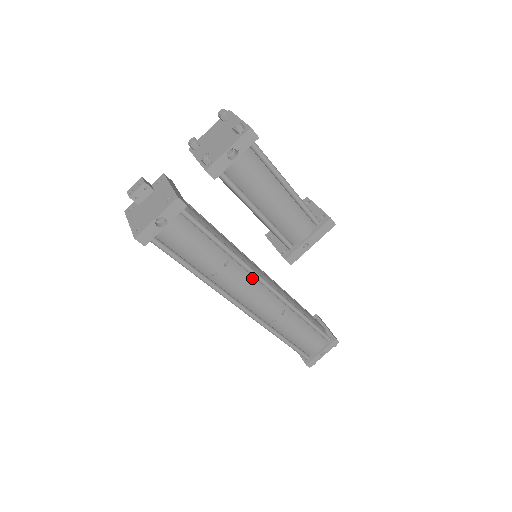
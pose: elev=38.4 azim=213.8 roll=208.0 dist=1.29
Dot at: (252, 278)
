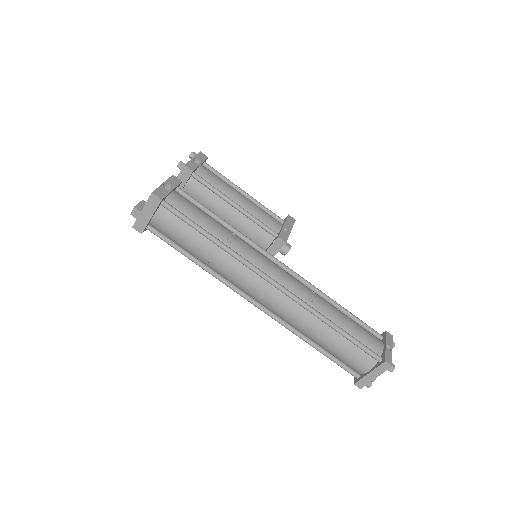
Dot at: (263, 255)
